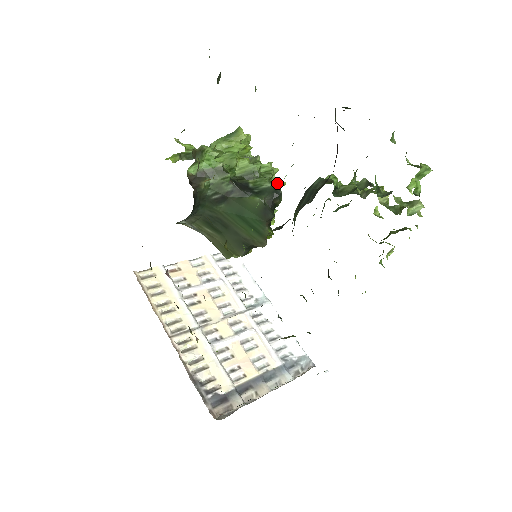
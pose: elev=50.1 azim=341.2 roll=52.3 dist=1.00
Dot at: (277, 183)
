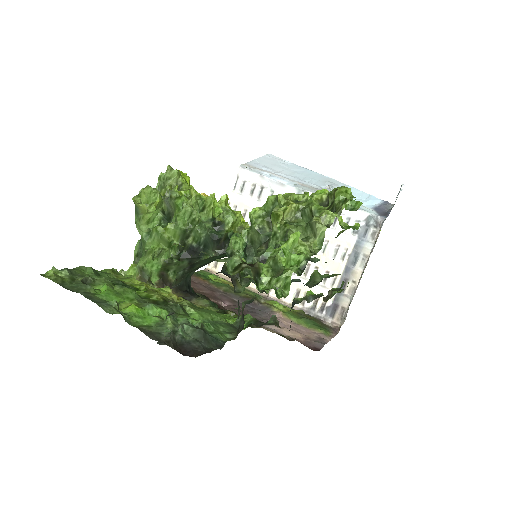
Dot at: (207, 226)
